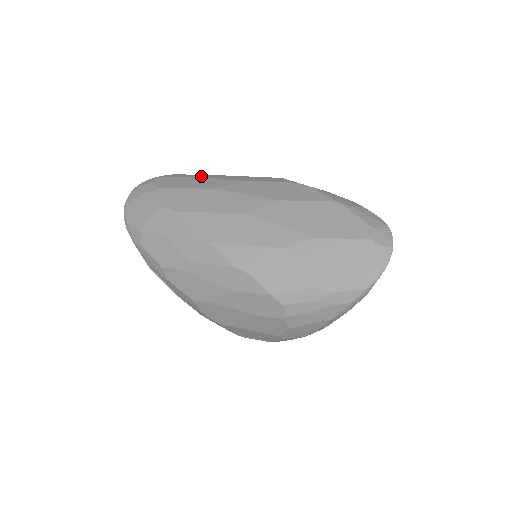
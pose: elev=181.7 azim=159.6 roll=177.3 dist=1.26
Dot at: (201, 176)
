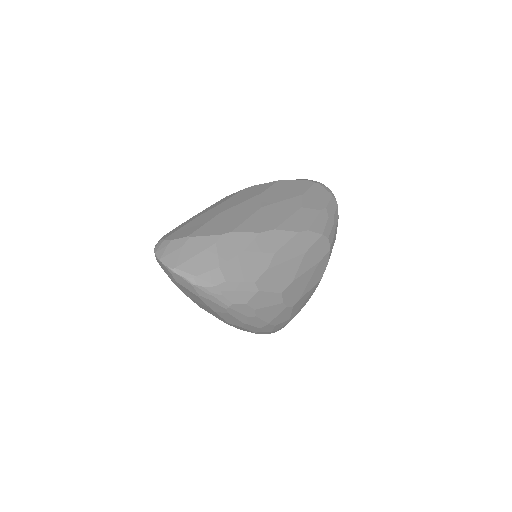
Dot at: (188, 221)
